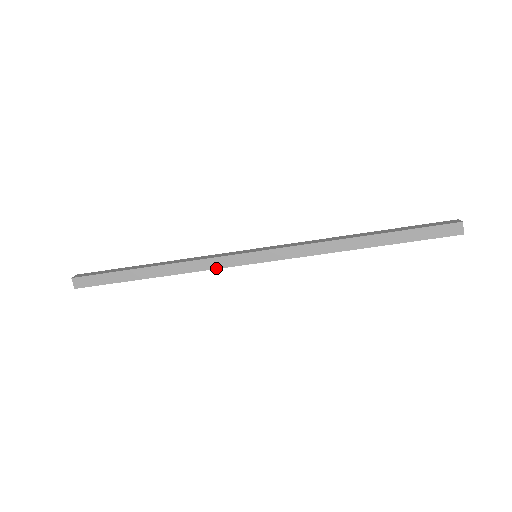
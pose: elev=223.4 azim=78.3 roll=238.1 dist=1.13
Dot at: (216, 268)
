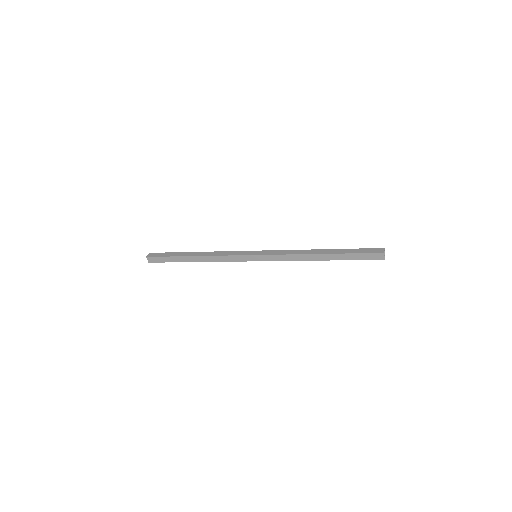
Dot at: (231, 261)
